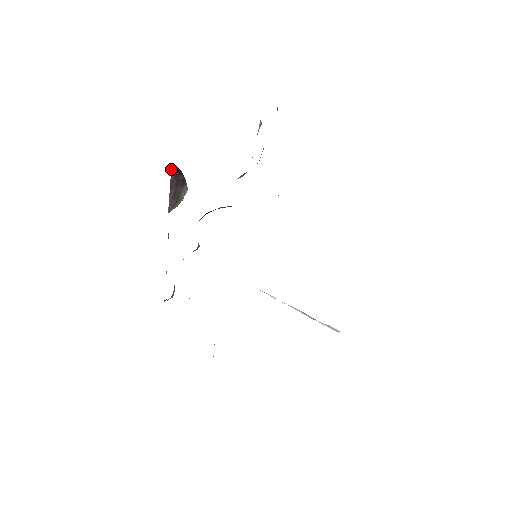
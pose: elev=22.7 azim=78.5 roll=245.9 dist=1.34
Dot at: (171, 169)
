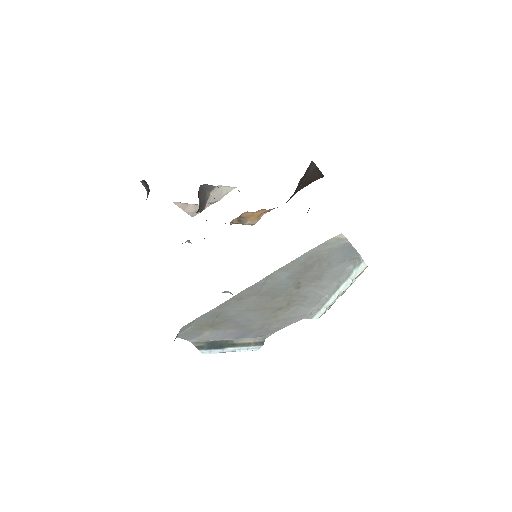
Dot at: (146, 190)
